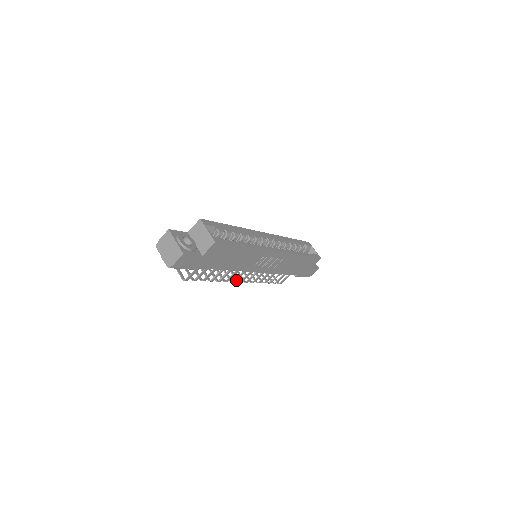
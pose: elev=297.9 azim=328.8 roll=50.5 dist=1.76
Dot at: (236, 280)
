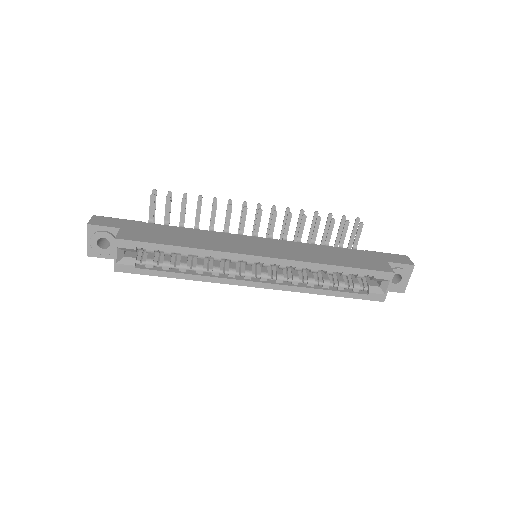
Dot at: occluded
